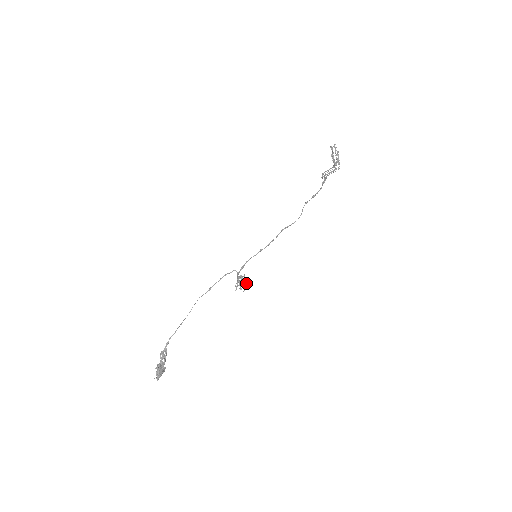
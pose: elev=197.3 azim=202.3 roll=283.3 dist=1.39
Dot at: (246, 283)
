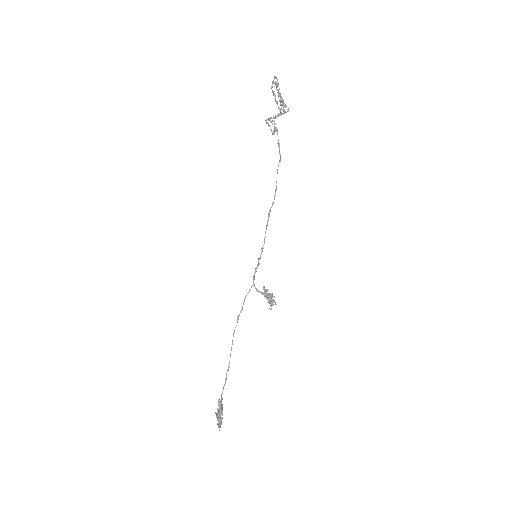
Dot at: (272, 296)
